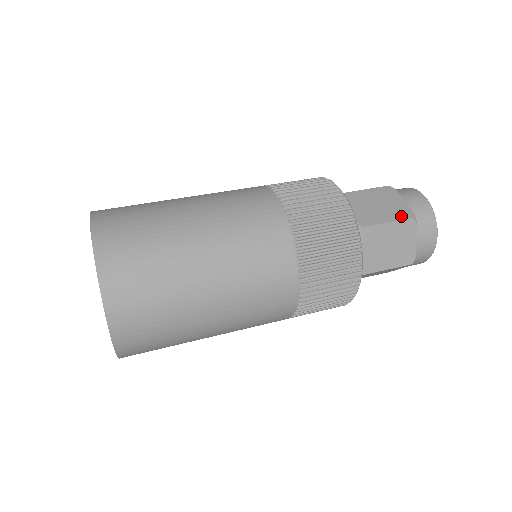
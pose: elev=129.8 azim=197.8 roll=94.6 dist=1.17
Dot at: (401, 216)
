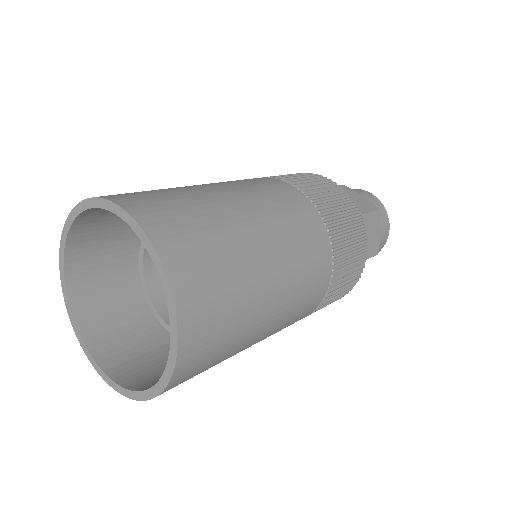
Dot at: (370, 208)
